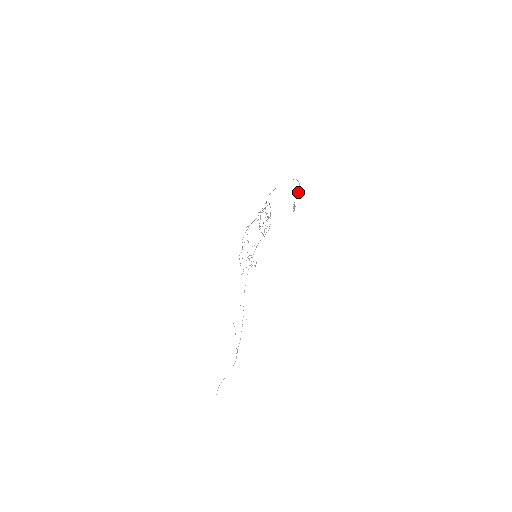
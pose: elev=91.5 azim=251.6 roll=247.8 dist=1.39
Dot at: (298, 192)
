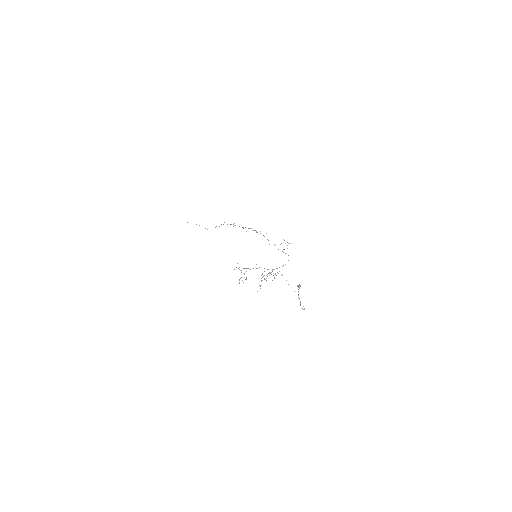
Dot at: occluded
